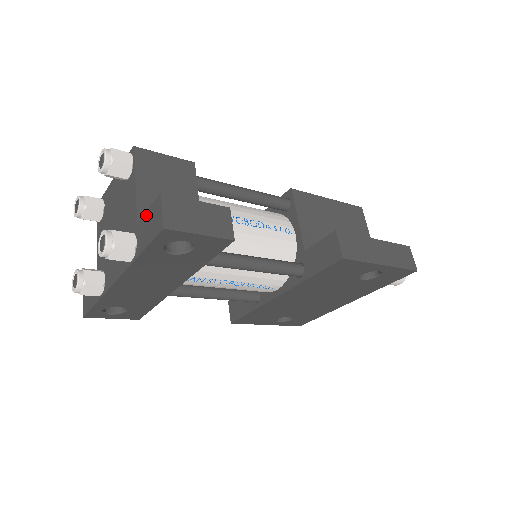
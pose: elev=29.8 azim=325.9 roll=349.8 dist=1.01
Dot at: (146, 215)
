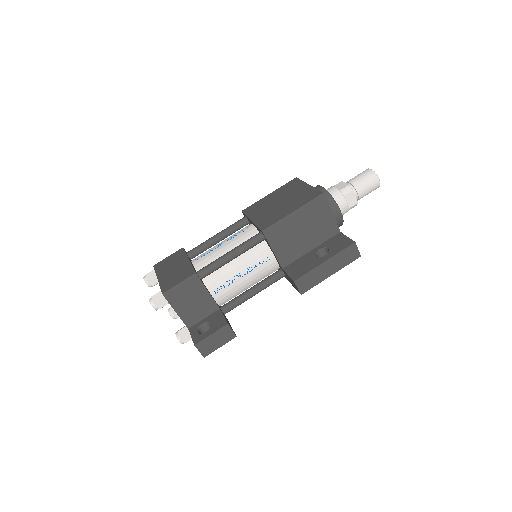
Dot at: (191, 337)
